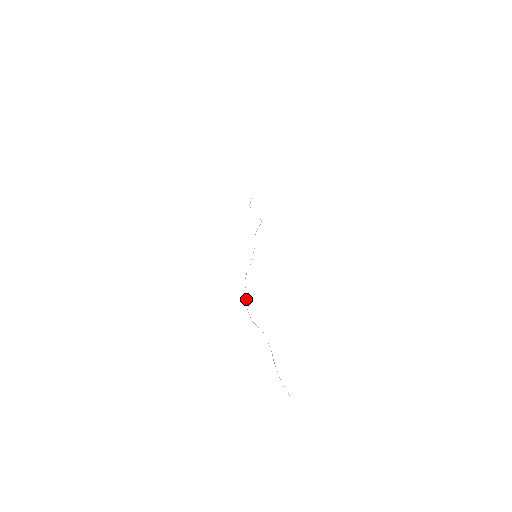
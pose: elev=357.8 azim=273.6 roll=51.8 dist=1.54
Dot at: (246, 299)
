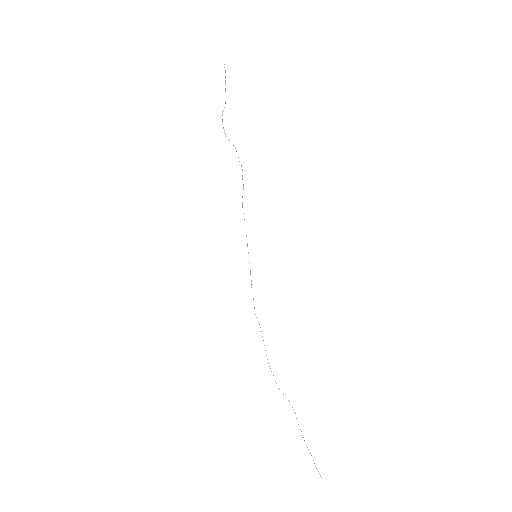
Dot at: occluded
